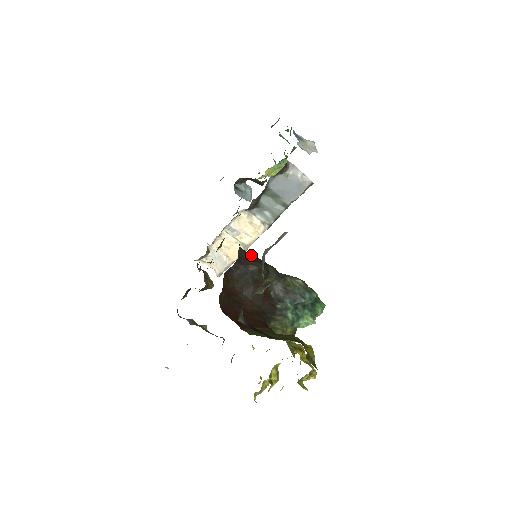
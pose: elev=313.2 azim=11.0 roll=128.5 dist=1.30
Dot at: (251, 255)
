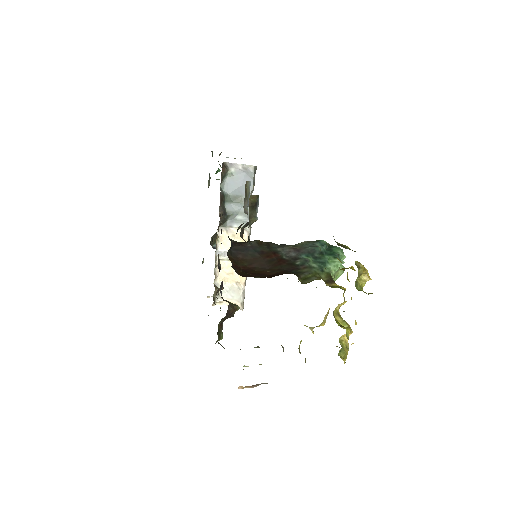
Dot at: occluded
